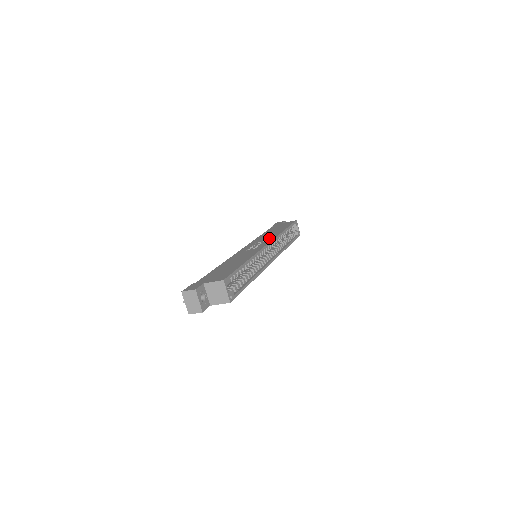
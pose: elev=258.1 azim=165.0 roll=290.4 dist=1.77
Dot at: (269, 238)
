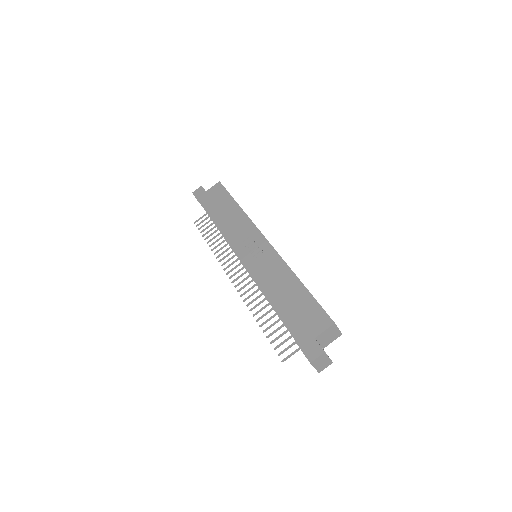
Dot at: (247, 228)
